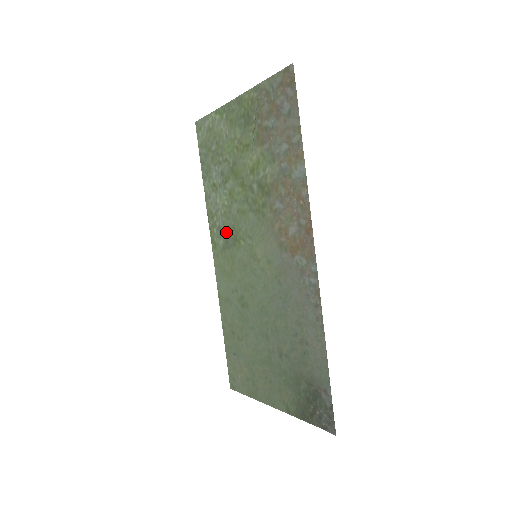
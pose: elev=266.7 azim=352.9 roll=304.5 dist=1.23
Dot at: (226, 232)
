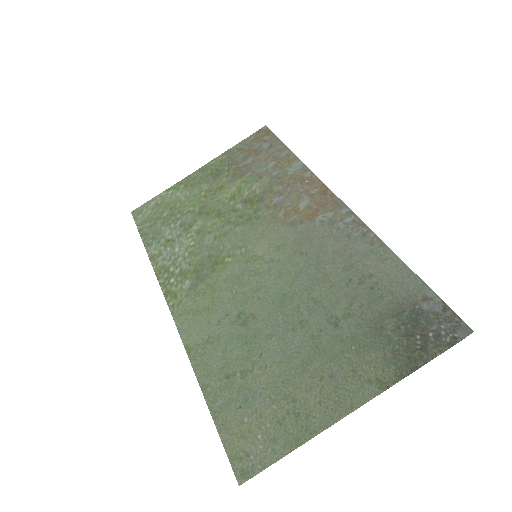
Dot at: (196, 268)
